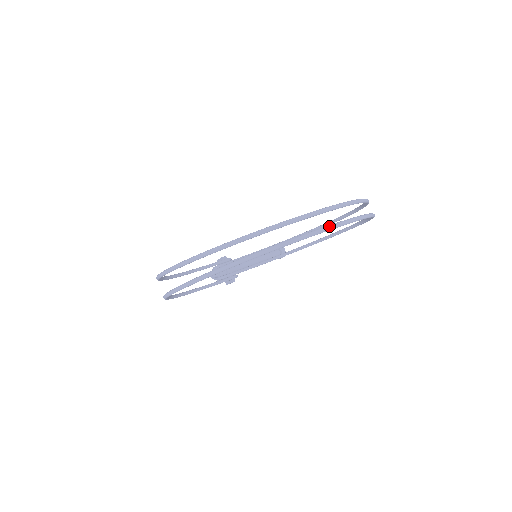
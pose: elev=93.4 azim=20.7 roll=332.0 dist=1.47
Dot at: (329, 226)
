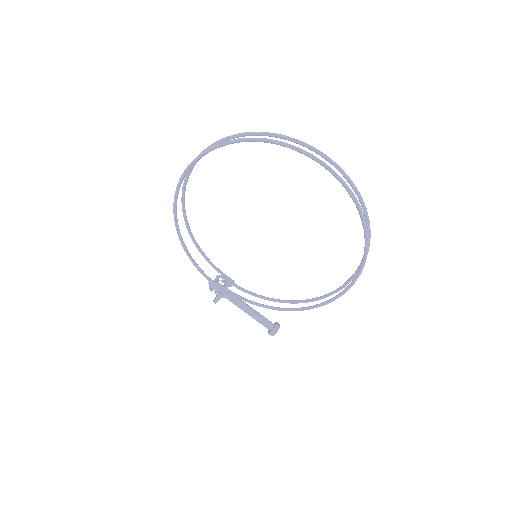
Dot at: (324, 162)
